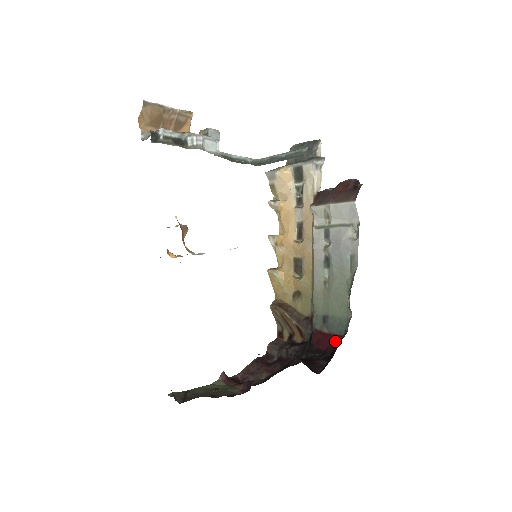
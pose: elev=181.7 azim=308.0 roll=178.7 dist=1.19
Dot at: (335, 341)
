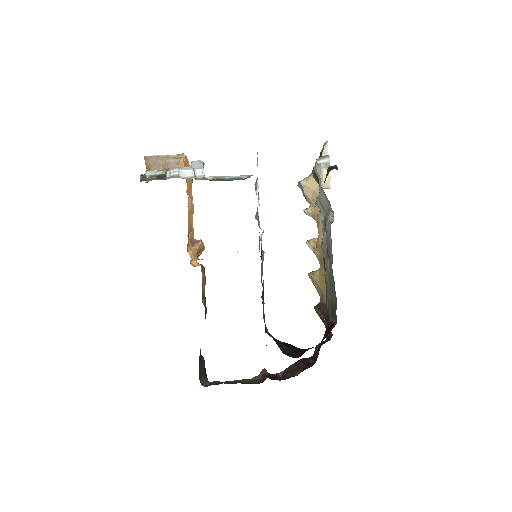
Dot at: (331, 329)
